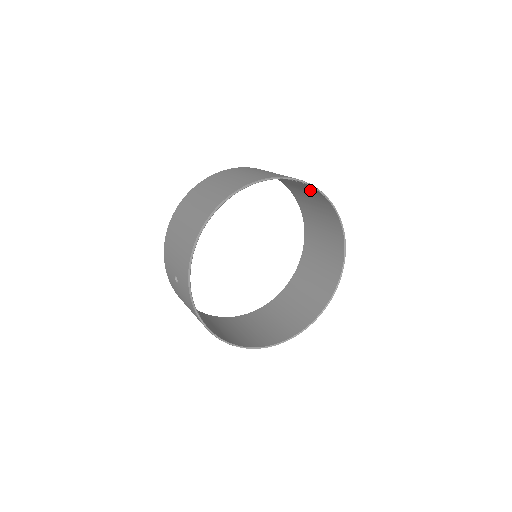
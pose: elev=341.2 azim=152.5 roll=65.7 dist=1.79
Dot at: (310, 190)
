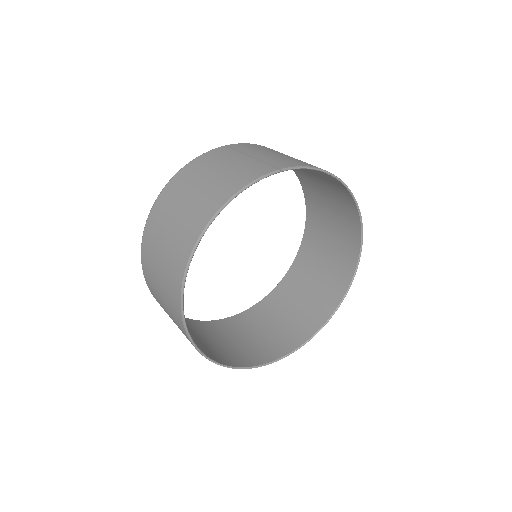
Dot at: occluded
